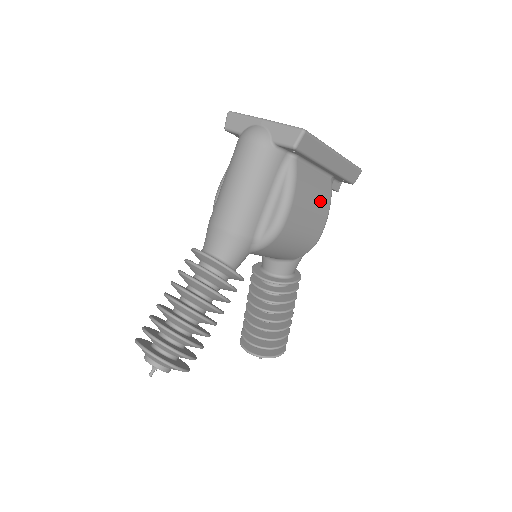
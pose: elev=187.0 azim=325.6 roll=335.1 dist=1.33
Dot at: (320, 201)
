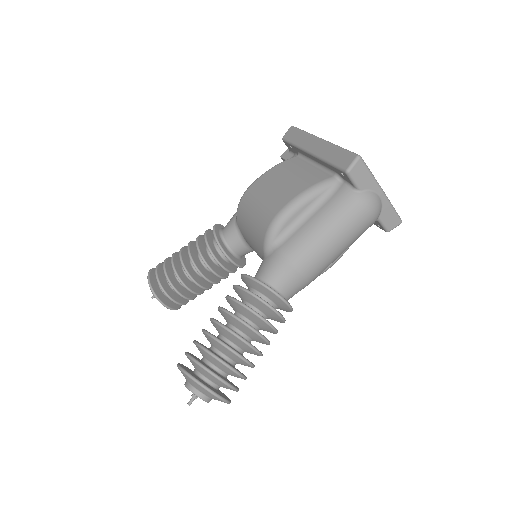
Dot at: occluded
